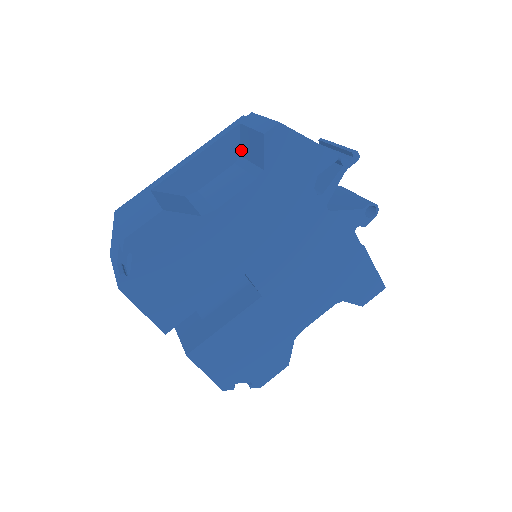
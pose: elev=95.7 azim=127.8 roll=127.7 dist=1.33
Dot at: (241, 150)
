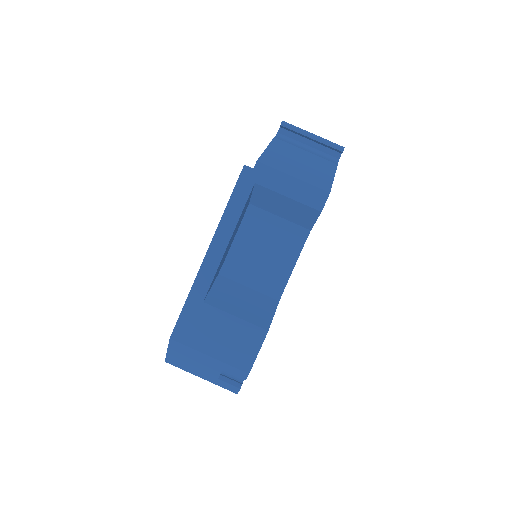
Dot at: (253, 201)
